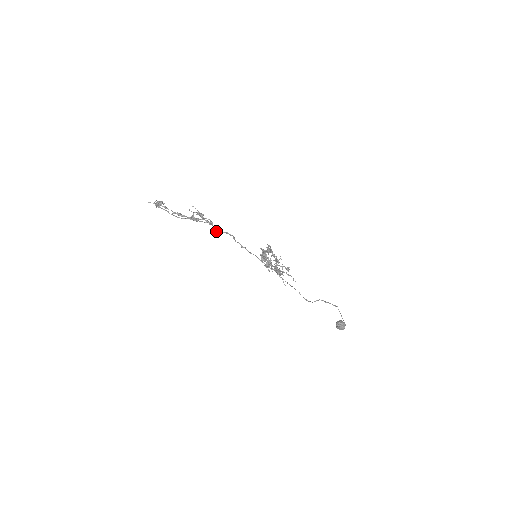
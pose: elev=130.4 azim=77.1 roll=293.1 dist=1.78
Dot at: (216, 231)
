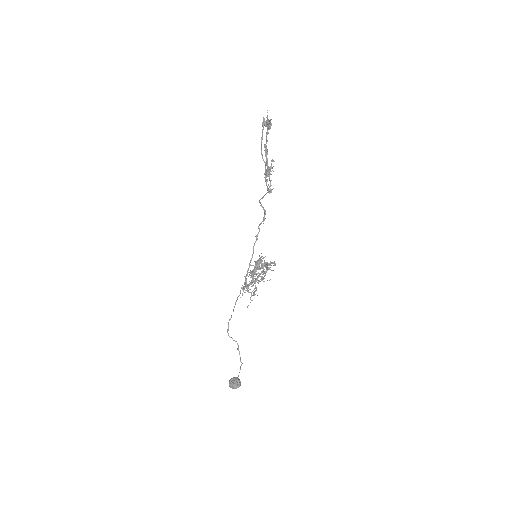
Dot at: occluded
